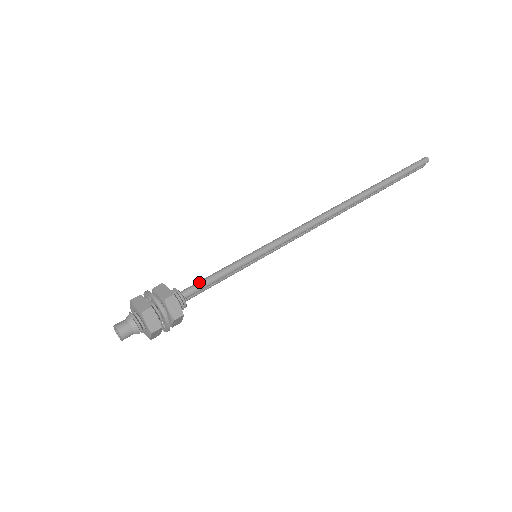
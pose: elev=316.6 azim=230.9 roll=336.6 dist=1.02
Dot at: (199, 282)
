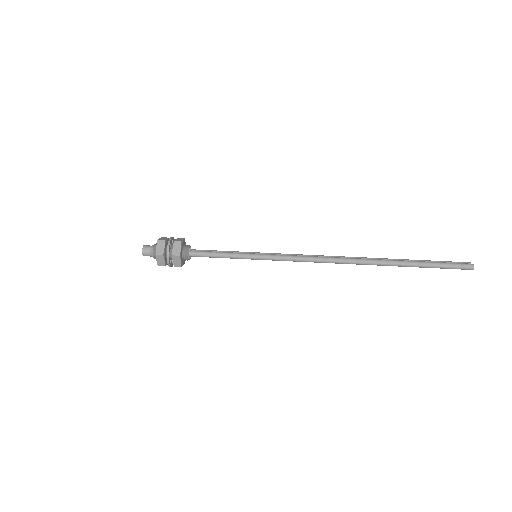
Dot at: (204, 253)
